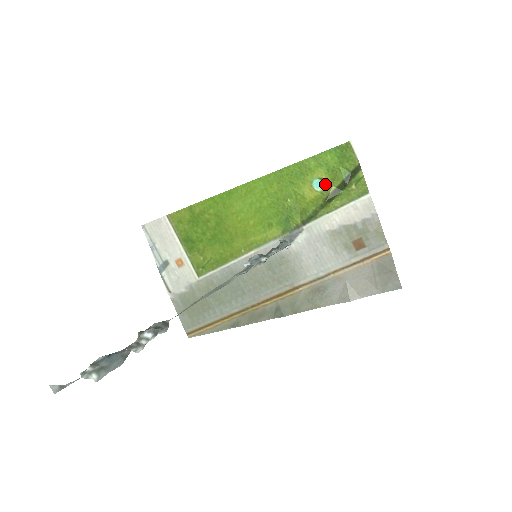
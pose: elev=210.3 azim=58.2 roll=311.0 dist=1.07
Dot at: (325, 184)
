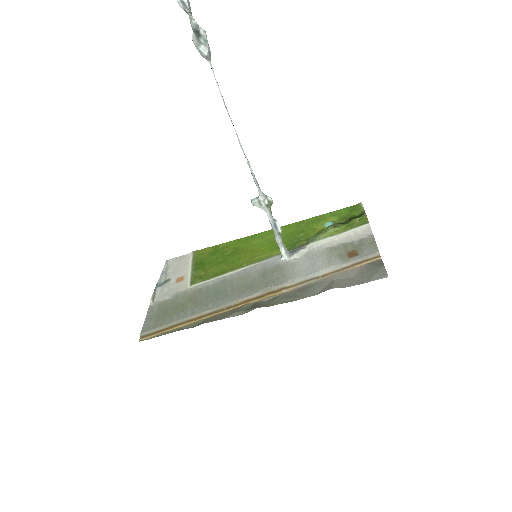
Dot at: occluded
